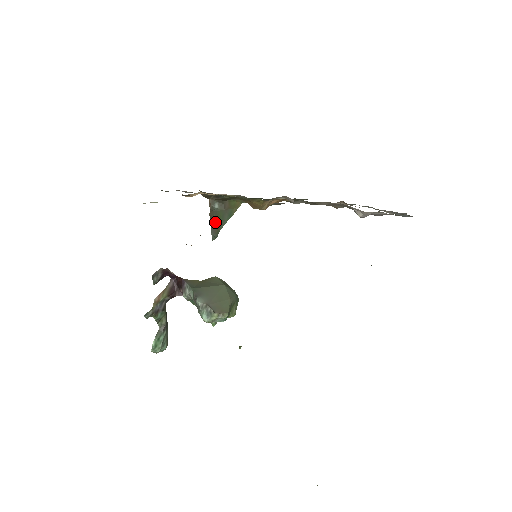
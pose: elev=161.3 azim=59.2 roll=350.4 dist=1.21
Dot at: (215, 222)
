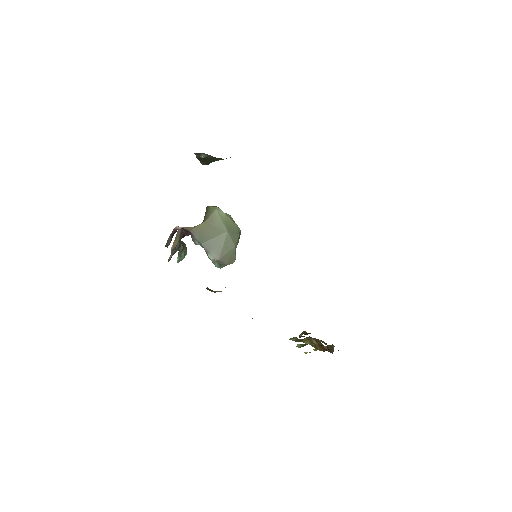
Dot at: (204, 160)
